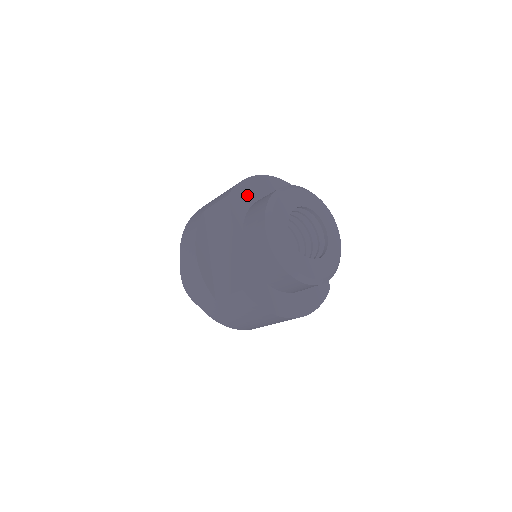
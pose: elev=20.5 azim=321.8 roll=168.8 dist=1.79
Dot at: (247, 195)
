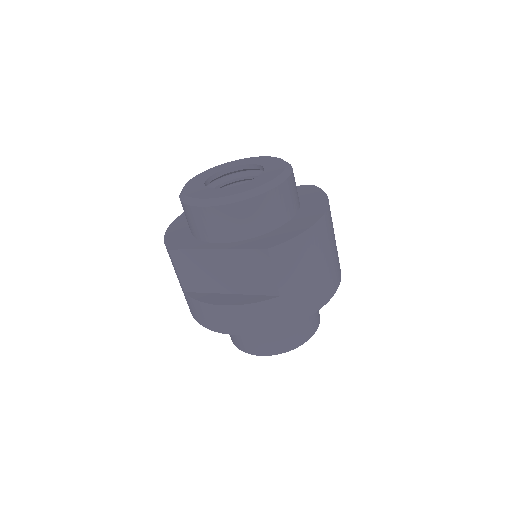
Dot at: (179, 236)
